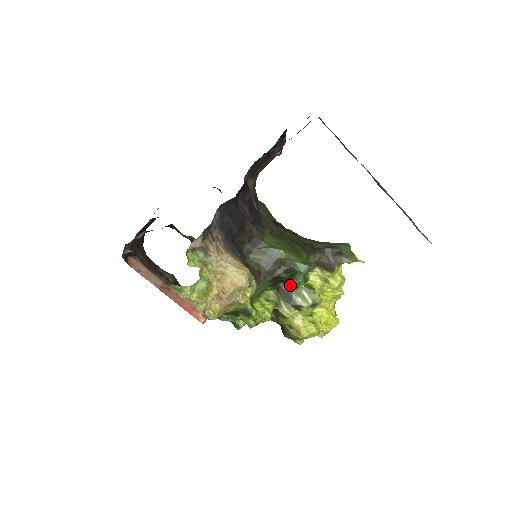
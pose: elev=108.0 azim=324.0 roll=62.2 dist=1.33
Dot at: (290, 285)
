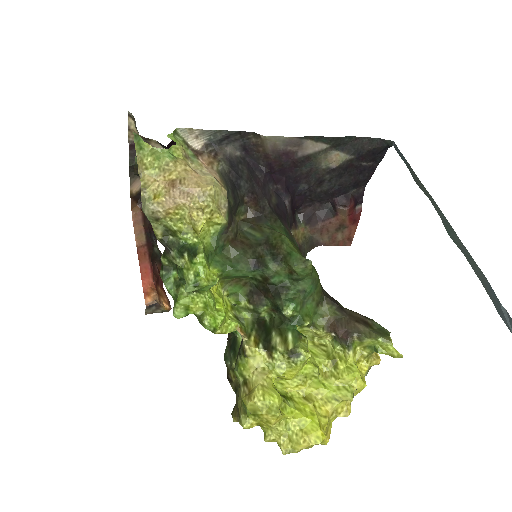
Dot at: (278, 320)
